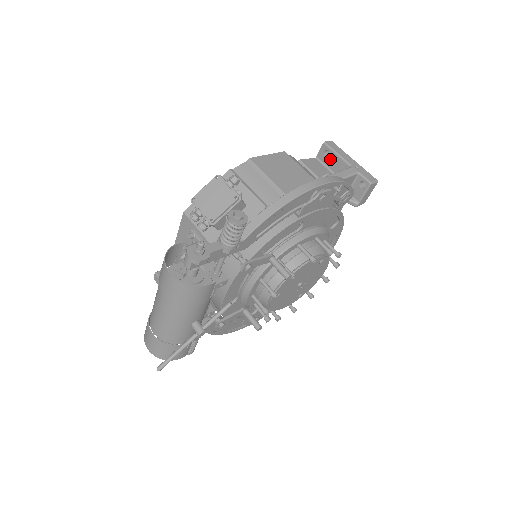
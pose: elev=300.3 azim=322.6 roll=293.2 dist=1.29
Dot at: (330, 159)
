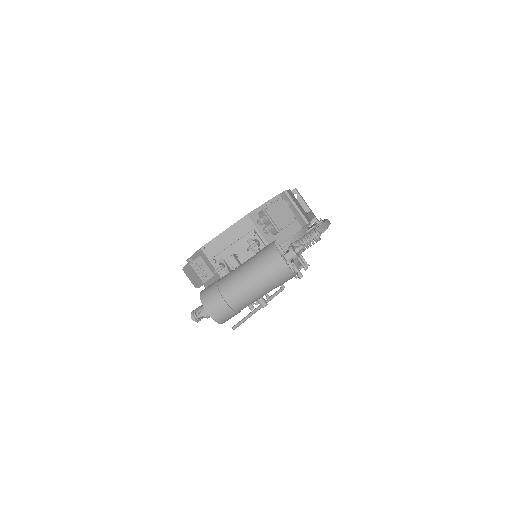
Dot at: occluded
